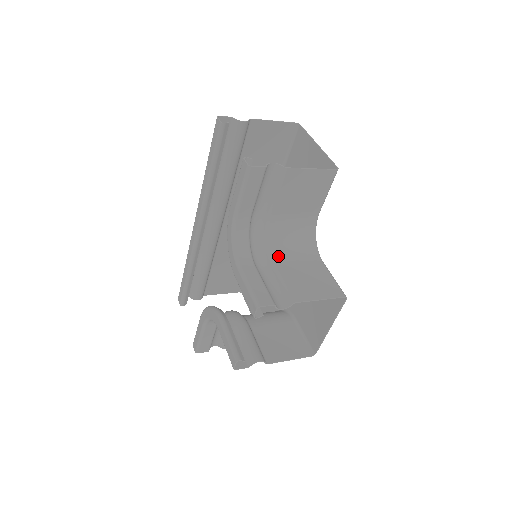
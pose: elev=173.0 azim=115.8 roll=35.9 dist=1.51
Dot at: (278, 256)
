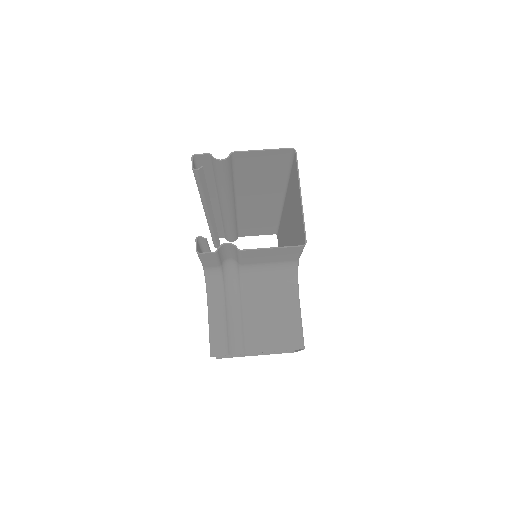
Dot at: (251, 295)
